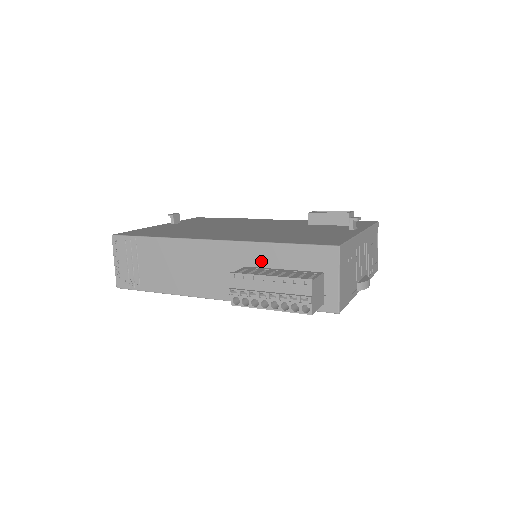
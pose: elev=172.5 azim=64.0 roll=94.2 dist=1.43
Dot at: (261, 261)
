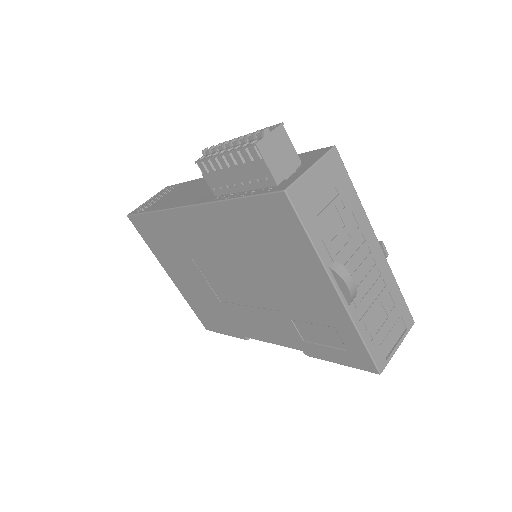
Dot at: occluded
